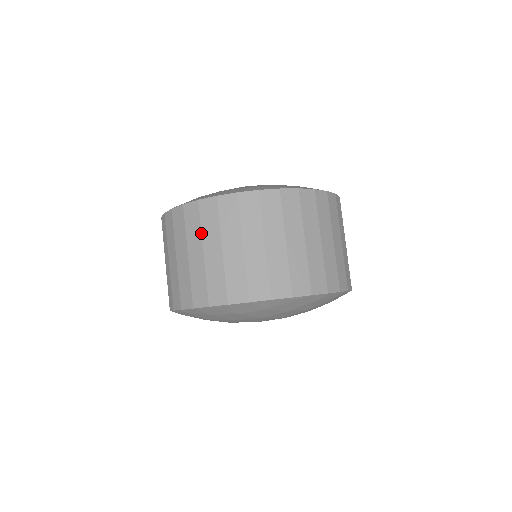
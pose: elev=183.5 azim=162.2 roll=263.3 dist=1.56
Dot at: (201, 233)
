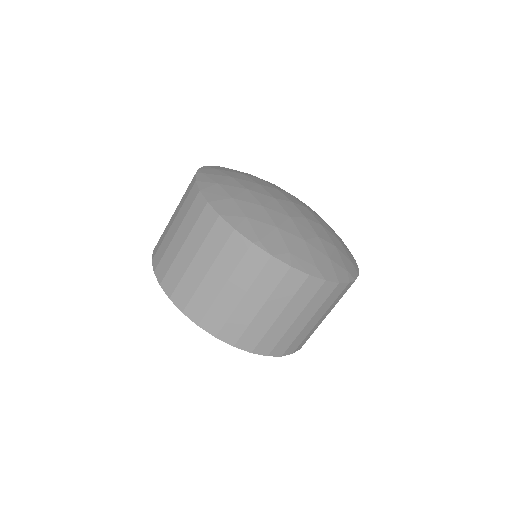
Dot at: (184, 218)
